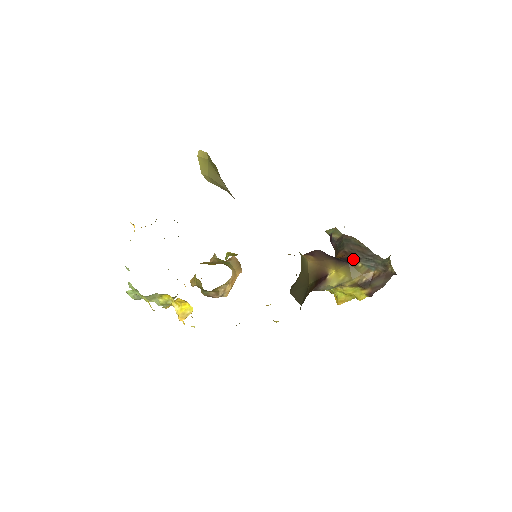
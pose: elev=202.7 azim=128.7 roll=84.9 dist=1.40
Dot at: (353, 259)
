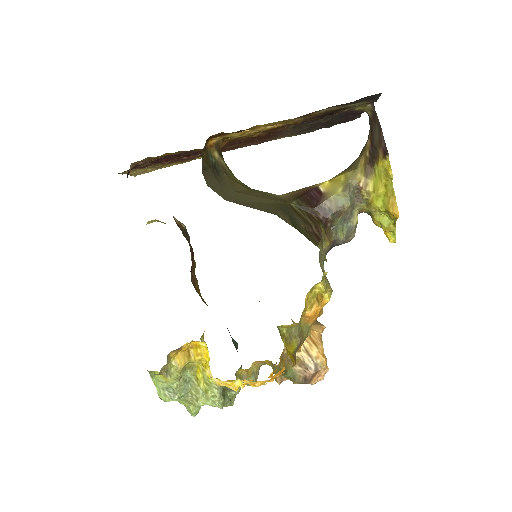
Dot at: occluded
